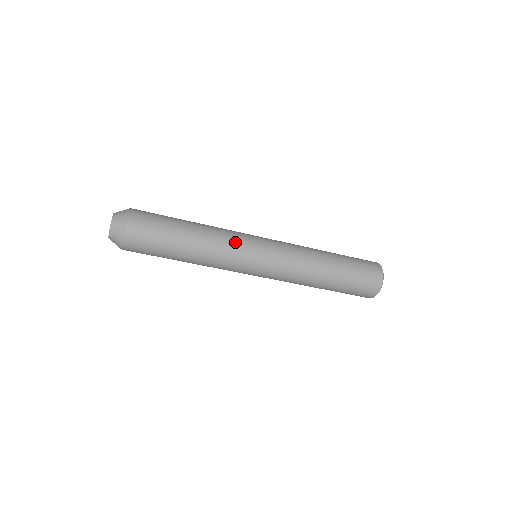
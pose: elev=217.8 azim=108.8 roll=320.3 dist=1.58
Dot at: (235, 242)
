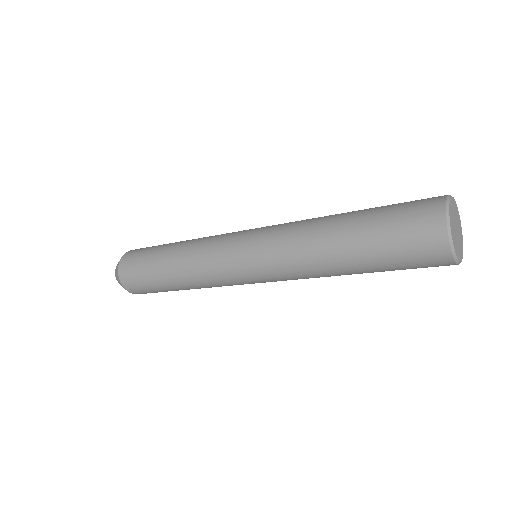
Dot at: (214, 276)
